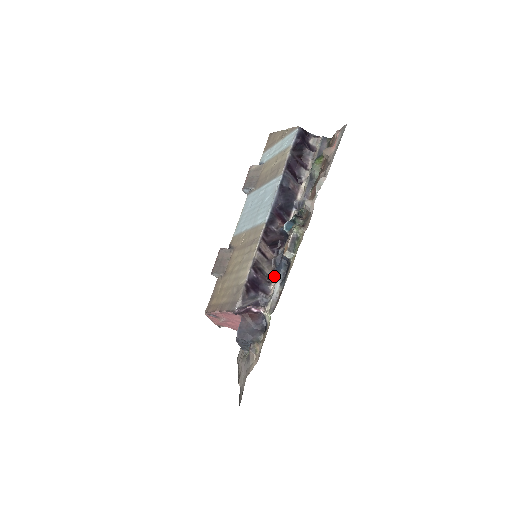
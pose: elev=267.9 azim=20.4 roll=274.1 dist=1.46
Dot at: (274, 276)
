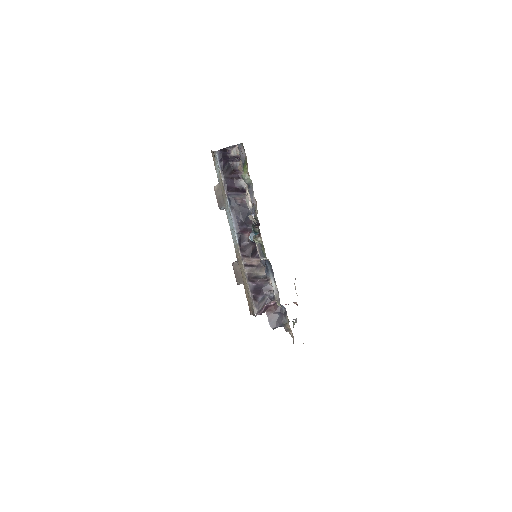
Dot at: (267, 275)
